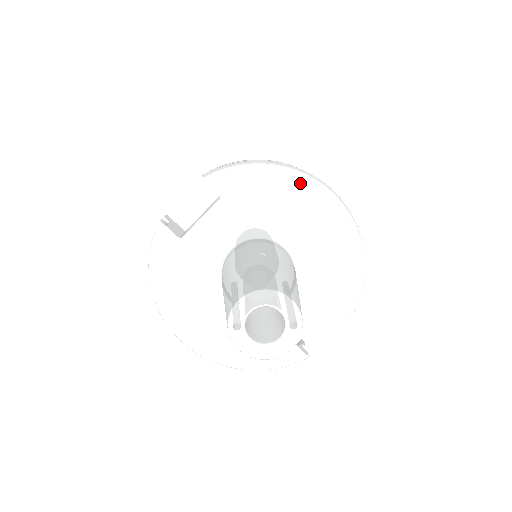
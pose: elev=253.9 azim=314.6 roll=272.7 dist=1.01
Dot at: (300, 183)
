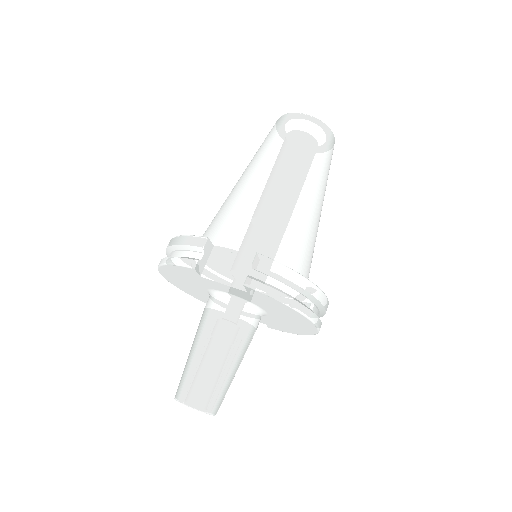
Dot at: (304, 320)
